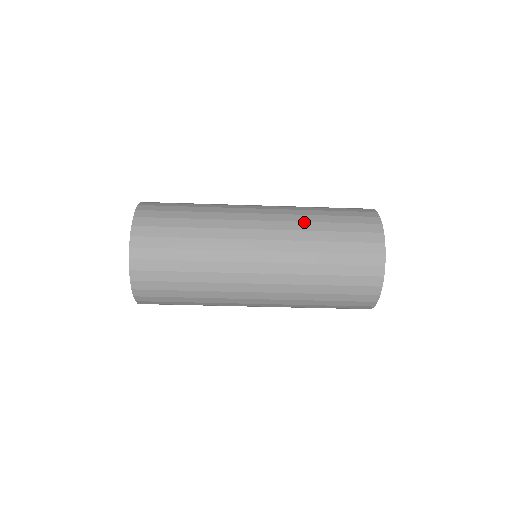
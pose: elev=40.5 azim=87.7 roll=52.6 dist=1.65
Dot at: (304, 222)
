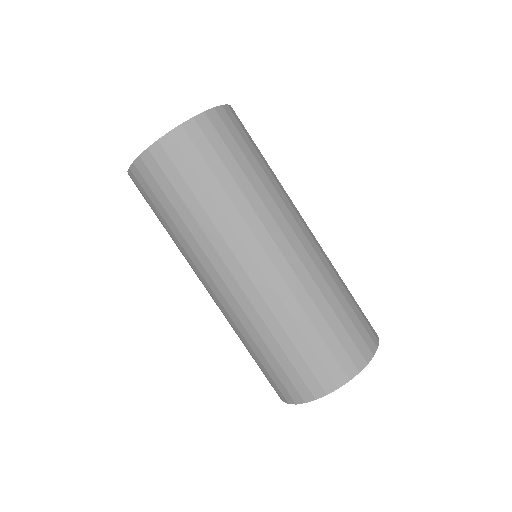
Dot at: occluded
